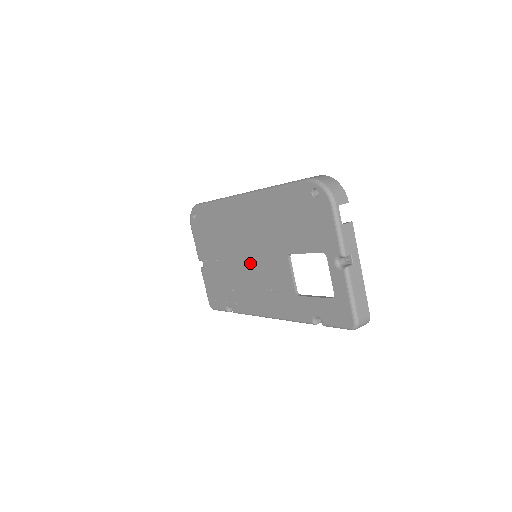
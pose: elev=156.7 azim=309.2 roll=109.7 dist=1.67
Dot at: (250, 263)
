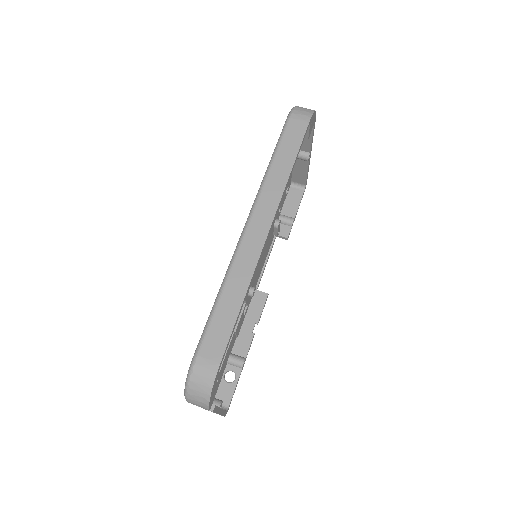
Dot at: occluded
